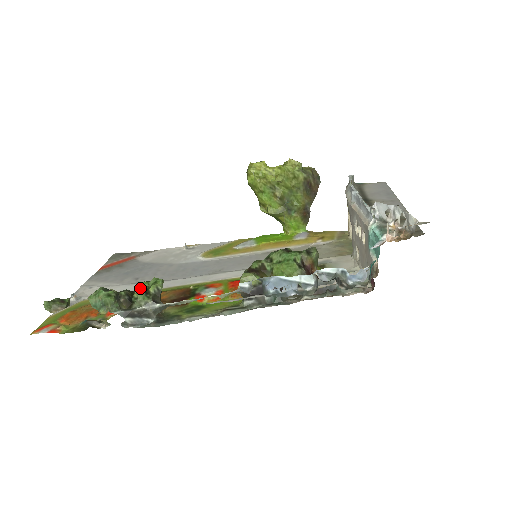
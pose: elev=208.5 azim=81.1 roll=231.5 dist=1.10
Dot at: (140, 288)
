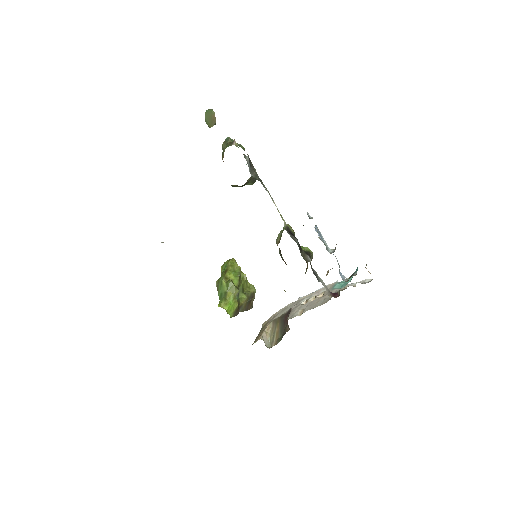
Dot at: occluded
